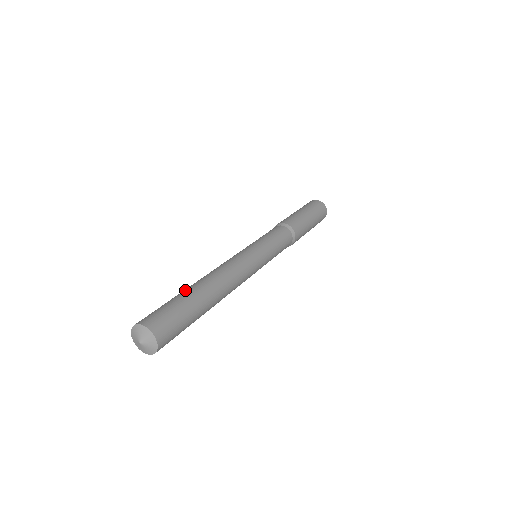
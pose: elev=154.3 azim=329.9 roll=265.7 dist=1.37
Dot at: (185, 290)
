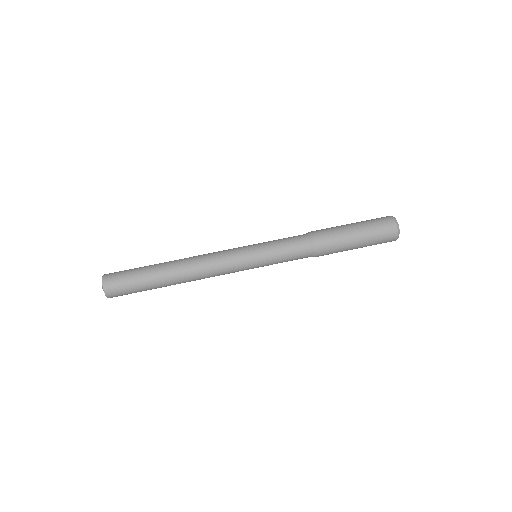
Dot at: (156, 264)
